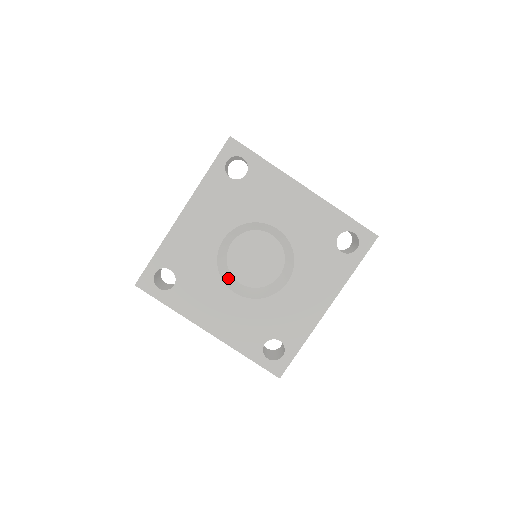
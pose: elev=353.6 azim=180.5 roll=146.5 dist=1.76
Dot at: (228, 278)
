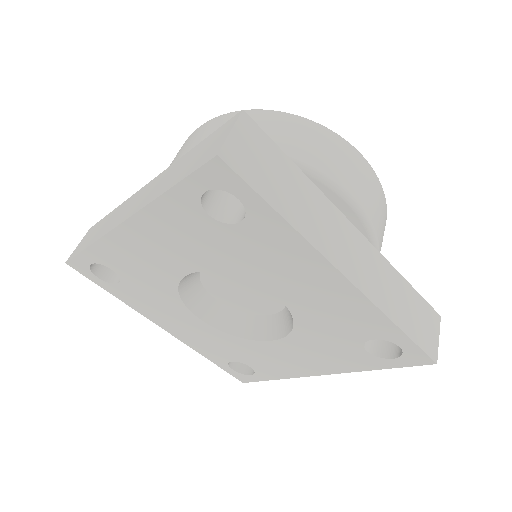
Dot at: (197, 296)
